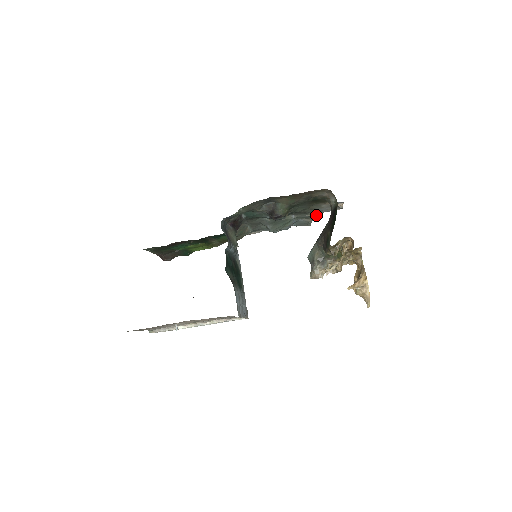
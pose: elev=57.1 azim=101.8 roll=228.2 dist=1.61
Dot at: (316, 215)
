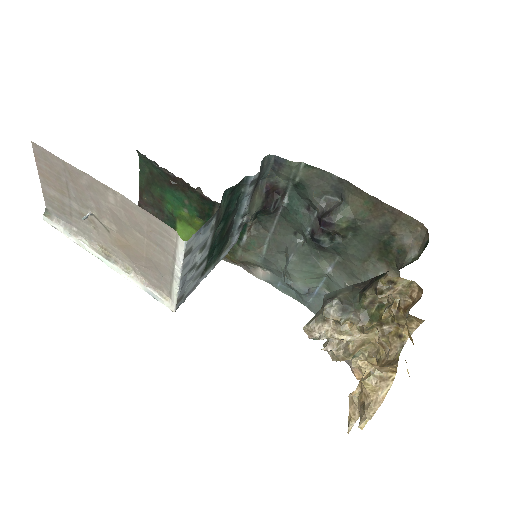
Dot at: occluded
